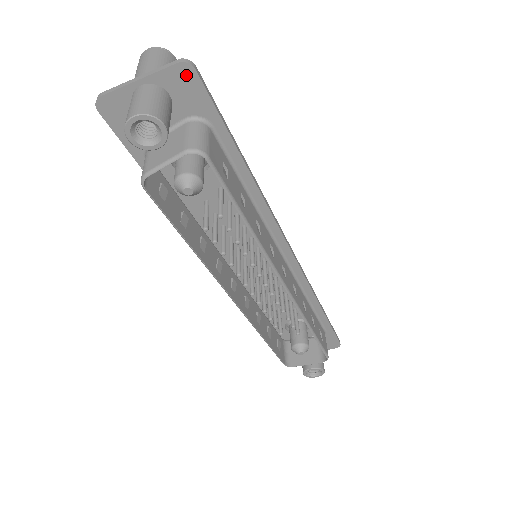
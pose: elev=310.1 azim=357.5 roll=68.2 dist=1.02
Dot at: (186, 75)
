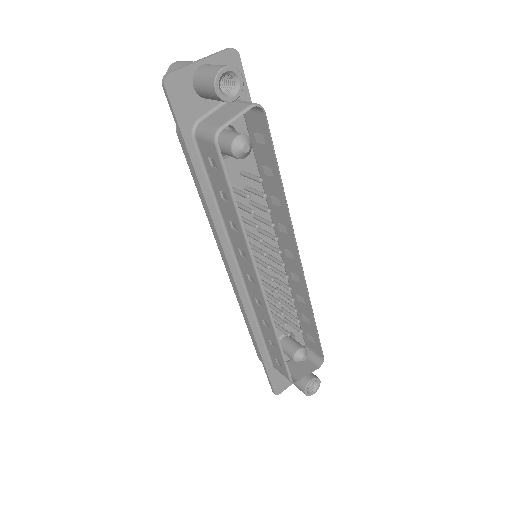
Dot at: (233, 59)
